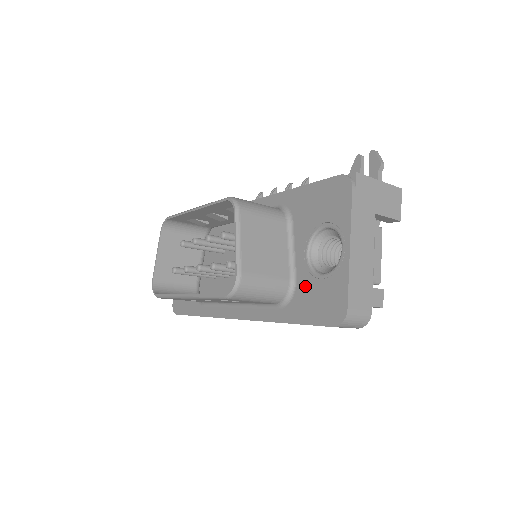
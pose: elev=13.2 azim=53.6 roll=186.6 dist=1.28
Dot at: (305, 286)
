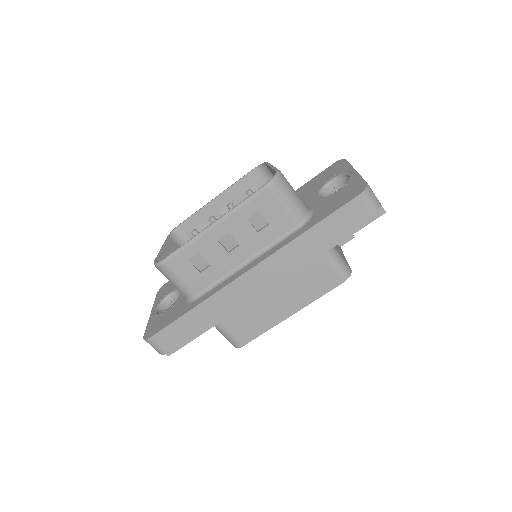
Dot at: (323, 204)
